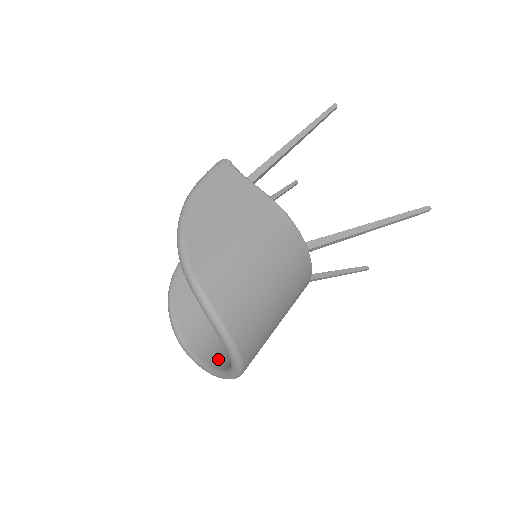
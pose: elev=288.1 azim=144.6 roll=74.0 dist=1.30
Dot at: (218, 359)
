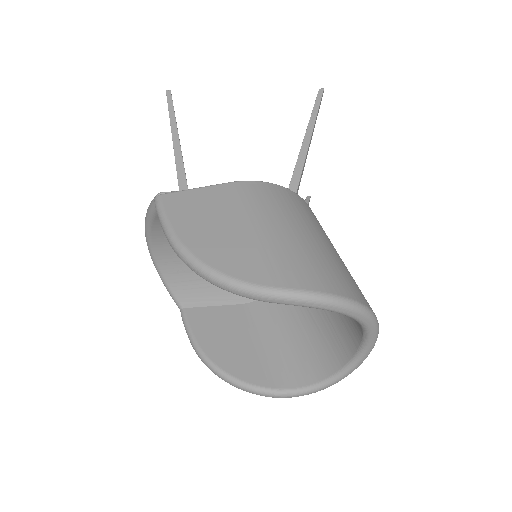
Dot at: (332, 362)
